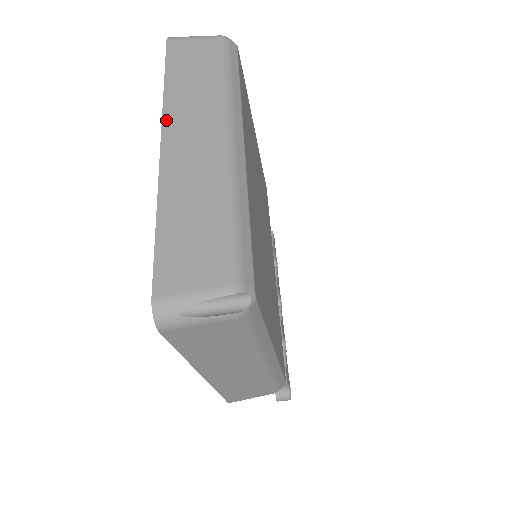
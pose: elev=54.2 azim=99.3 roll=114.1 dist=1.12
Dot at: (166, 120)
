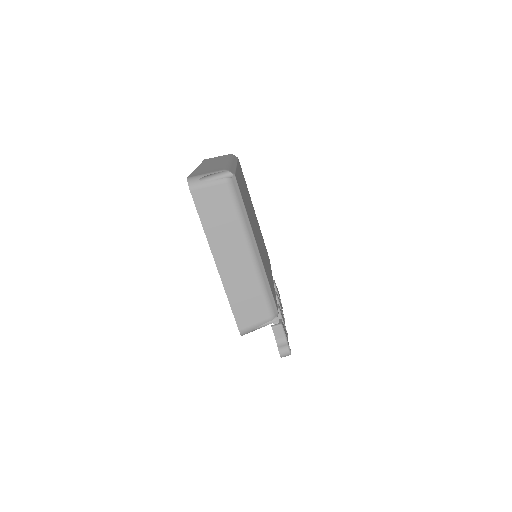
Dot at: occluded
